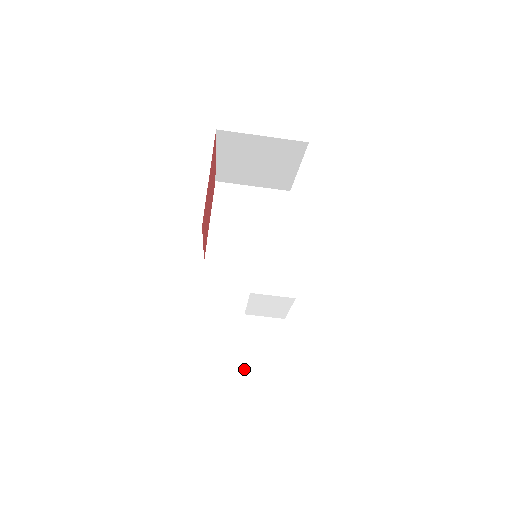
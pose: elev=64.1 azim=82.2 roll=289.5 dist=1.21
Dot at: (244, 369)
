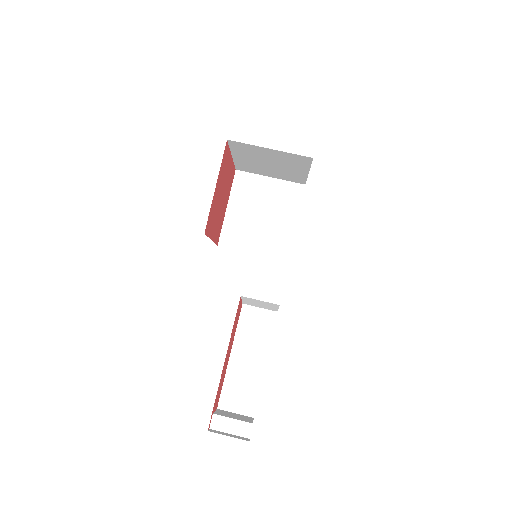
Dot at: (235, 351)
